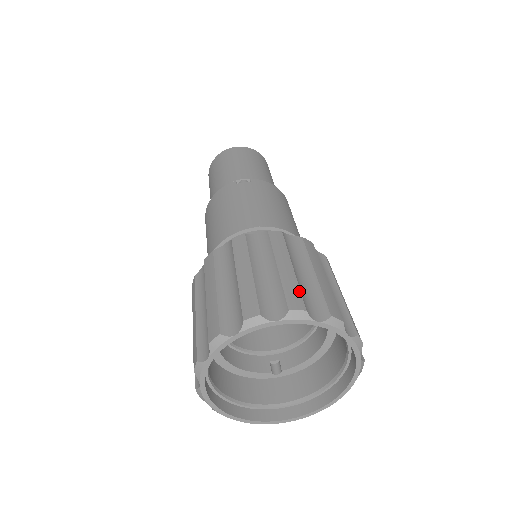
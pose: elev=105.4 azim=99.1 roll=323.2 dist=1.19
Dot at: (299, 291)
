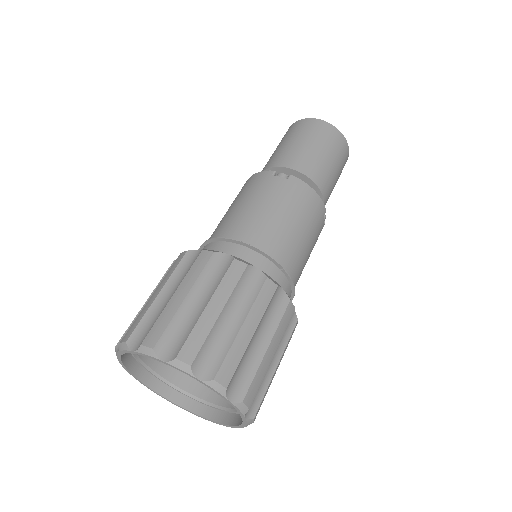
Dot at: (202, 342)
